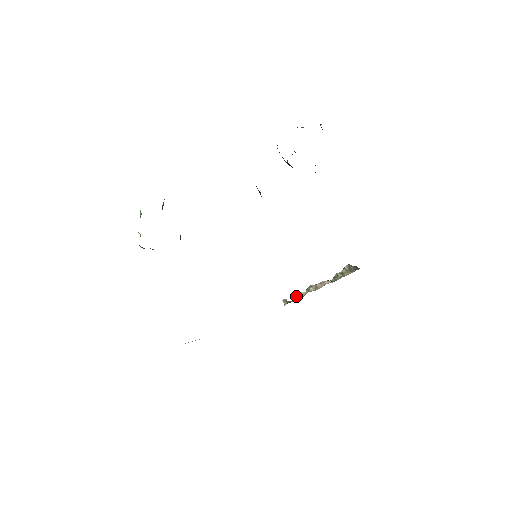
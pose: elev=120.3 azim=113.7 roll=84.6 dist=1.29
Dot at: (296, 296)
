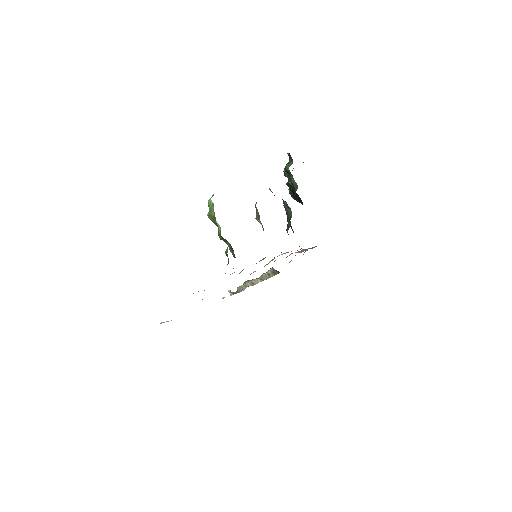
Dot at: (238, 288)
